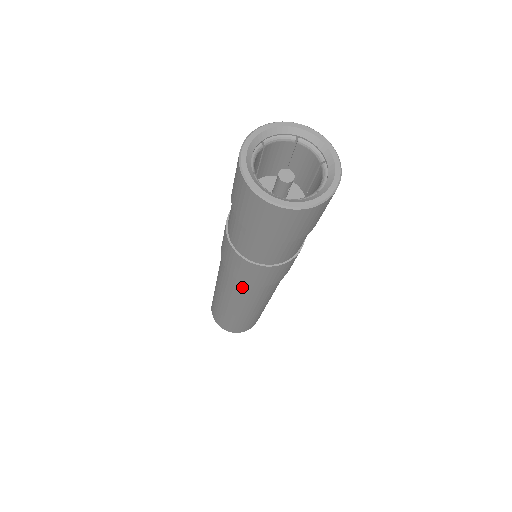
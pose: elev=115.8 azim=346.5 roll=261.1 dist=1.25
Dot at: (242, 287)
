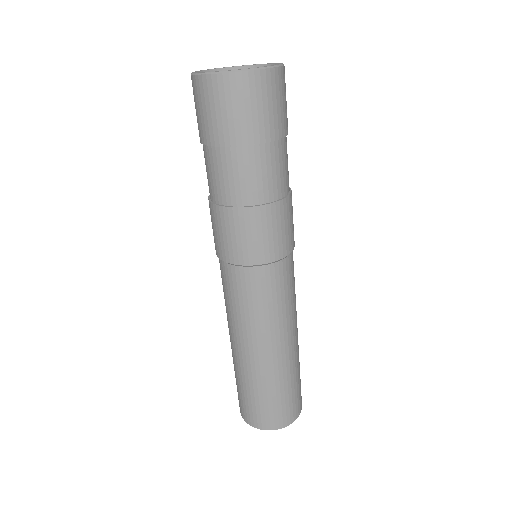
Dot at: (270, 278)
